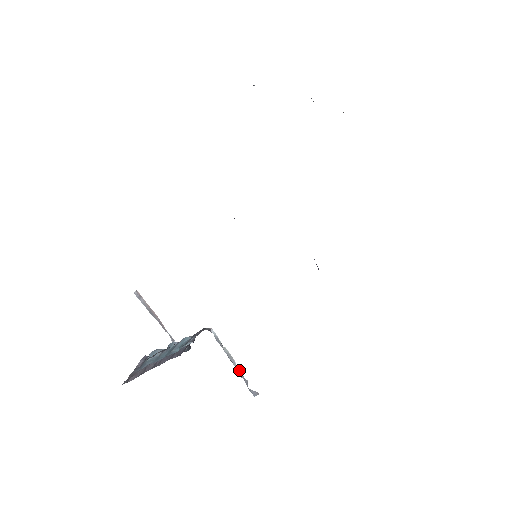
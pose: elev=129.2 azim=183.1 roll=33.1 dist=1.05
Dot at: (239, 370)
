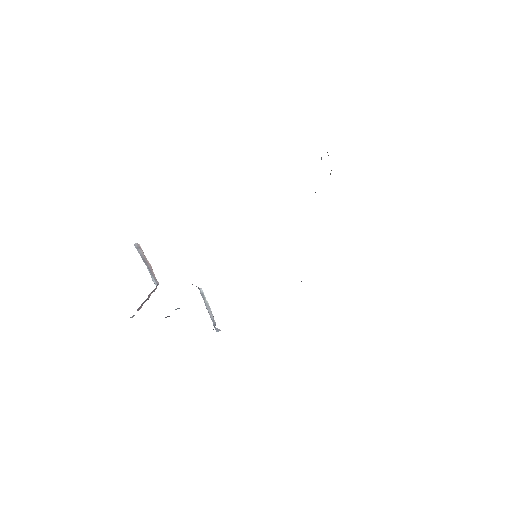
Dot at: (212, 315)
